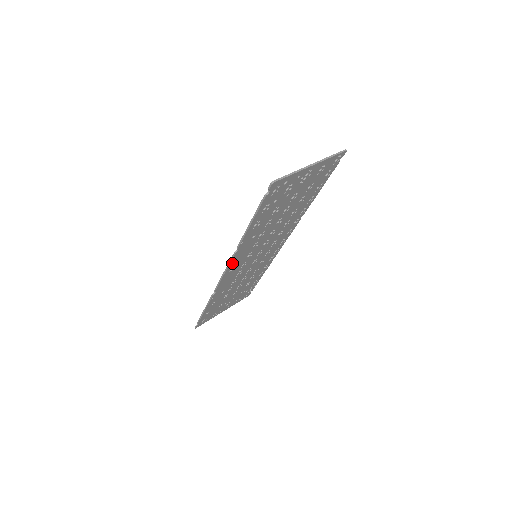
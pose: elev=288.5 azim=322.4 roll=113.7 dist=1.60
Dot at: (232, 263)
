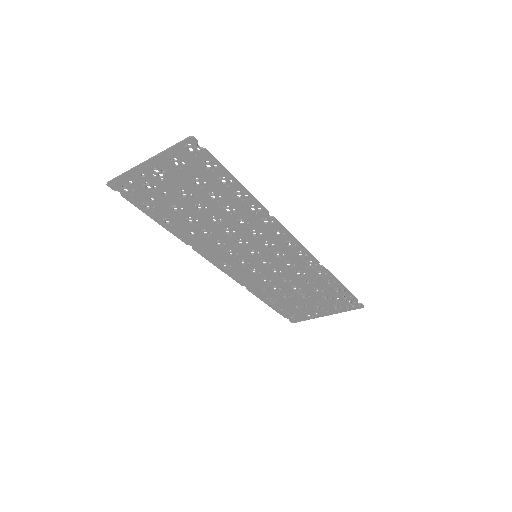
Dot at: (211, 258)
